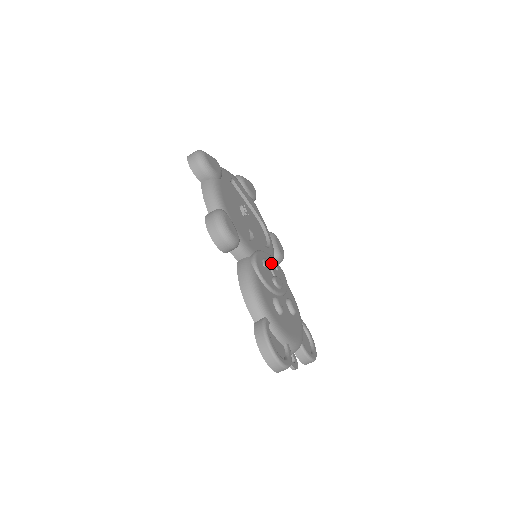
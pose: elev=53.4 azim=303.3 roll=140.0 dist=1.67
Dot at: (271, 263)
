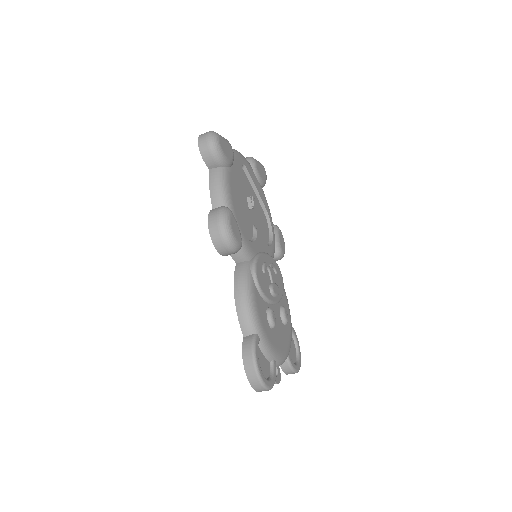
Dot at: (271, 267)
